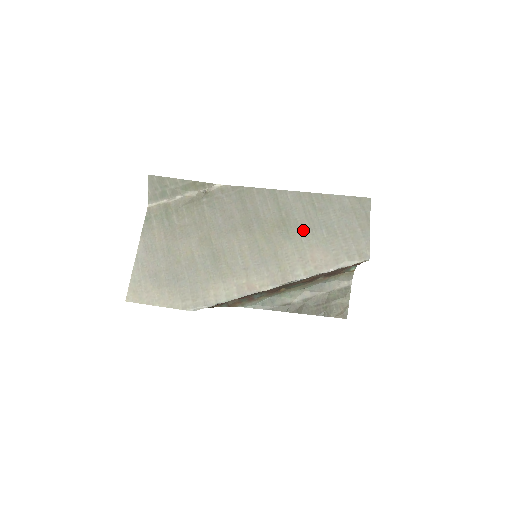
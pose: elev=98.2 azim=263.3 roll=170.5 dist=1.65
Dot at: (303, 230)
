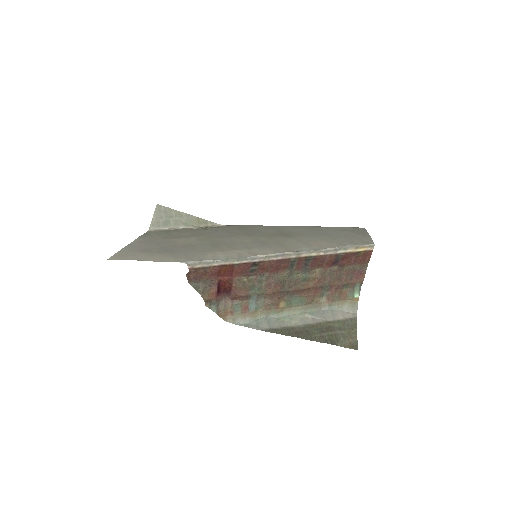
Dot at: (304, 235)
